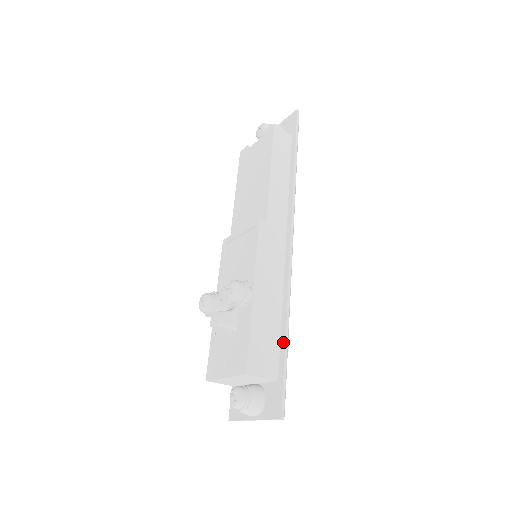
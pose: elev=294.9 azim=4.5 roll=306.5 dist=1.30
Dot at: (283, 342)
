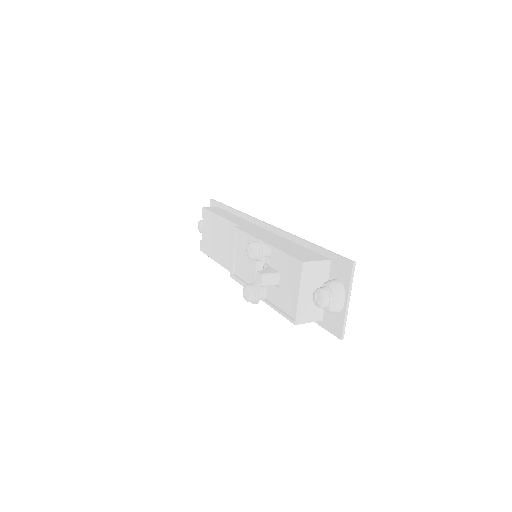
Dot at: (312, 246)
